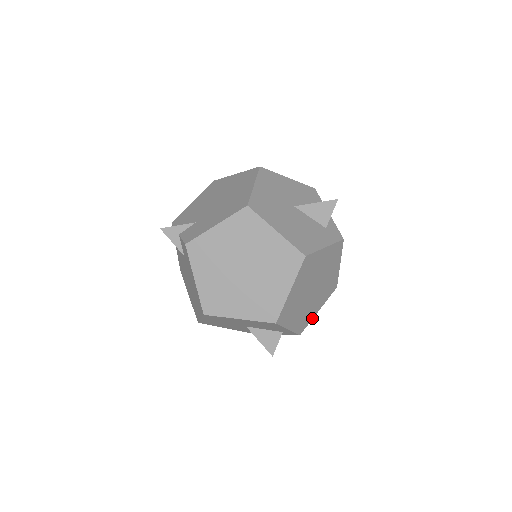
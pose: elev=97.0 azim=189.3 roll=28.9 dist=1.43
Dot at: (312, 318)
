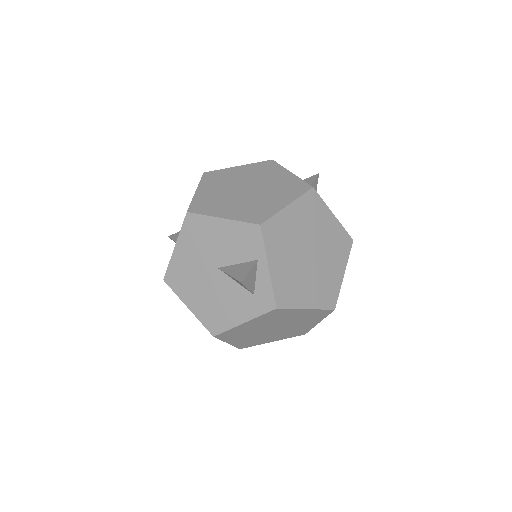
Dot at: (313, 327)
